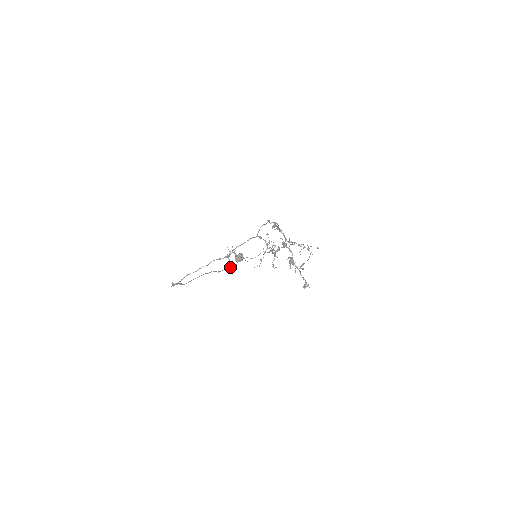
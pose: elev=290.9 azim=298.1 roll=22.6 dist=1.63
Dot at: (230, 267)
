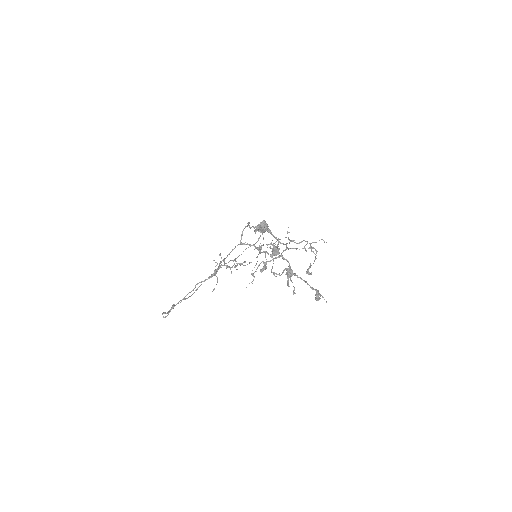
Dot at: occluded
